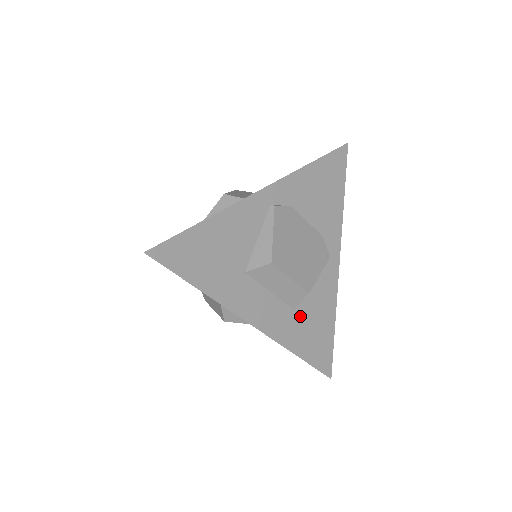
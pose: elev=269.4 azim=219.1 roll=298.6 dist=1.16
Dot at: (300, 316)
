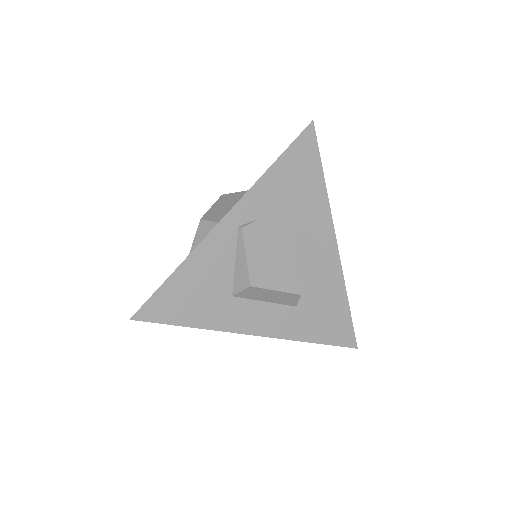
Dot at: (305, 309)
